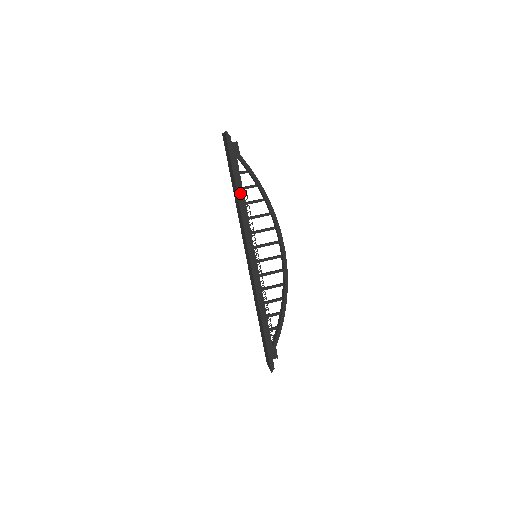
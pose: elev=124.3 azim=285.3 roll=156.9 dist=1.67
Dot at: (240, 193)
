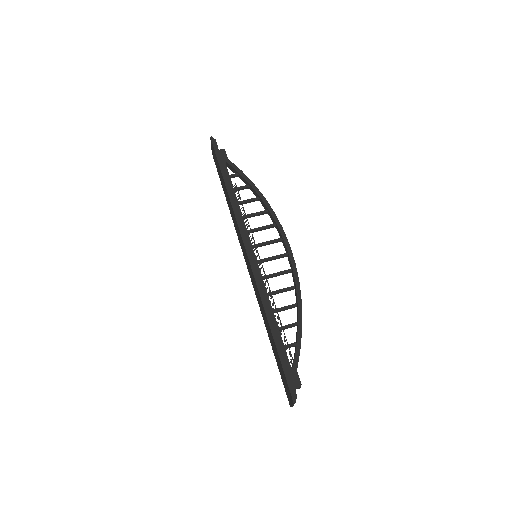
Dot at: (229, 186)
